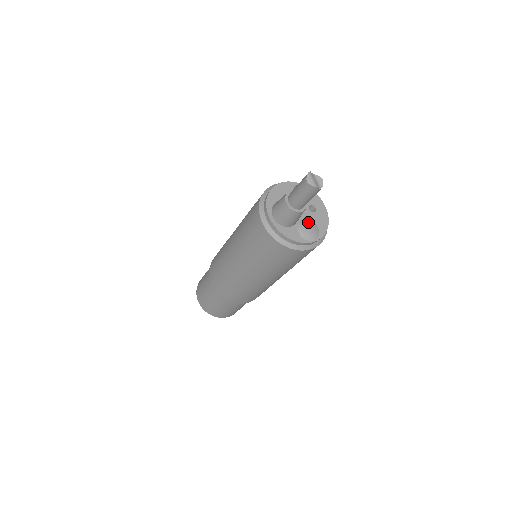
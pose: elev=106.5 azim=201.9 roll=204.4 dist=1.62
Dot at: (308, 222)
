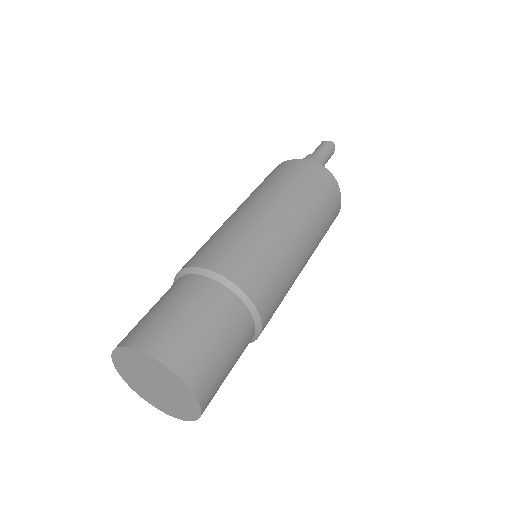
Dot at: occluded
